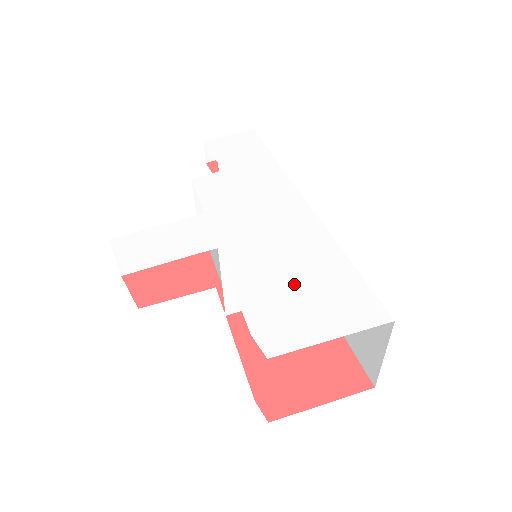
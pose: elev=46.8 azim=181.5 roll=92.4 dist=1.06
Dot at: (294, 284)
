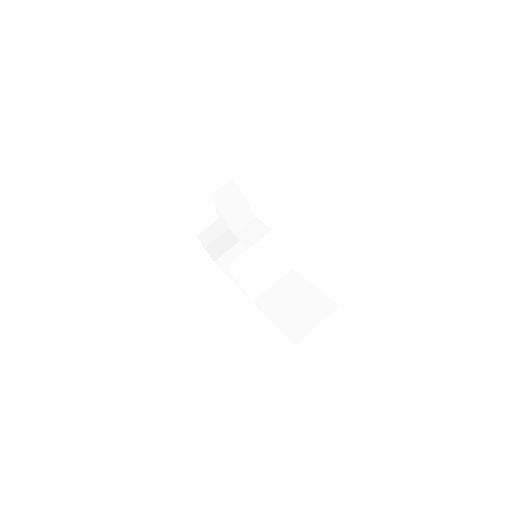
Dot at: occluded
